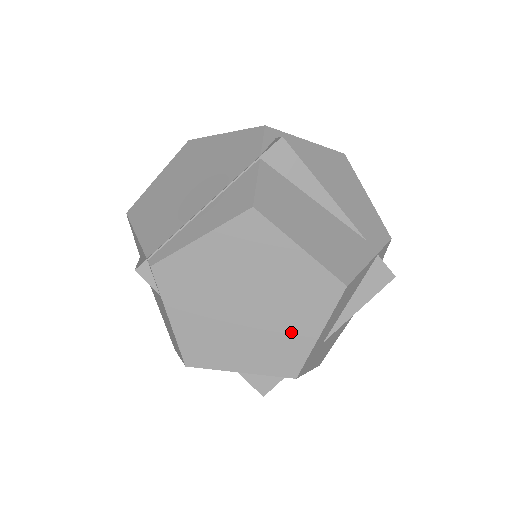
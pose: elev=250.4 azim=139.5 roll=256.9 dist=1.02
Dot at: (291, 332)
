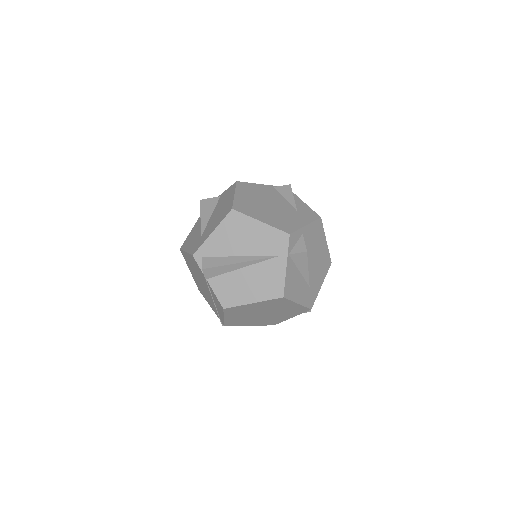
Dot at: (288, 308)
